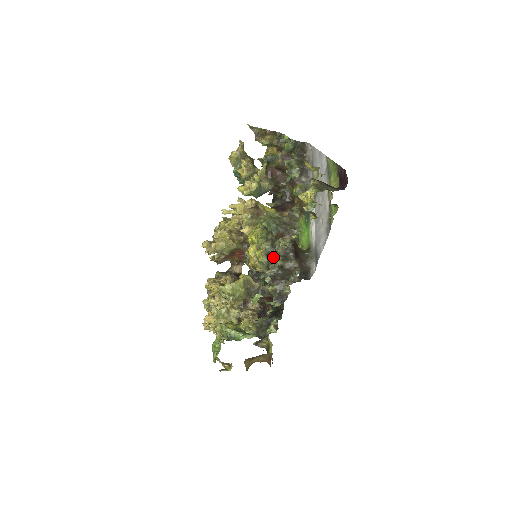
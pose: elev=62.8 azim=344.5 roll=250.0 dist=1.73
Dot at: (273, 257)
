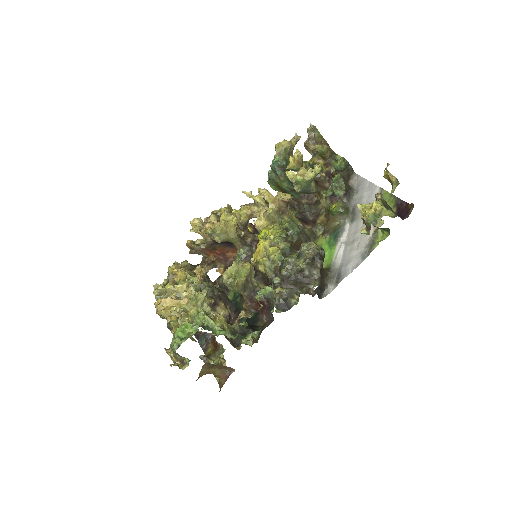
Dot at: (294, 258)
